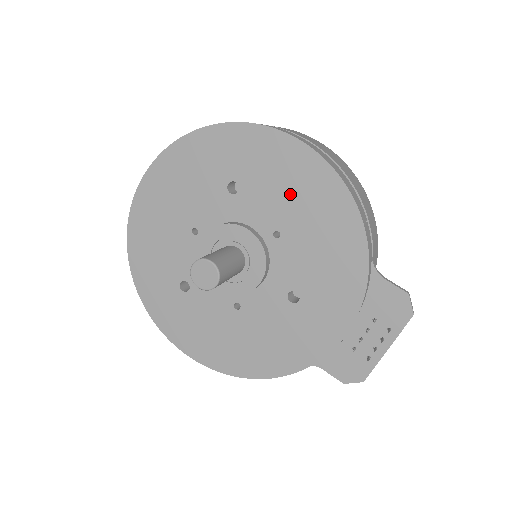
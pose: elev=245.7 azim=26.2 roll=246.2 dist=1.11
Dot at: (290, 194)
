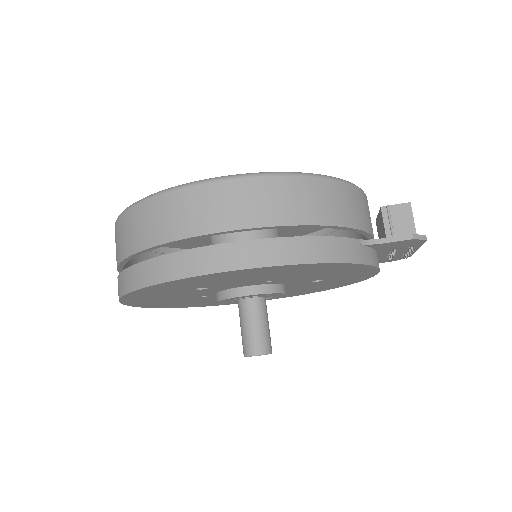
Dot at: (254, 277)
